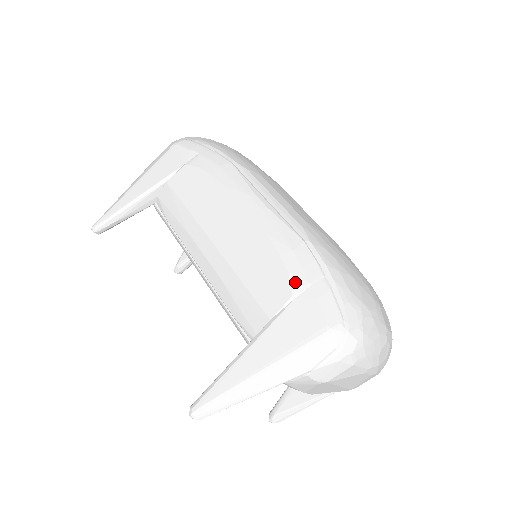
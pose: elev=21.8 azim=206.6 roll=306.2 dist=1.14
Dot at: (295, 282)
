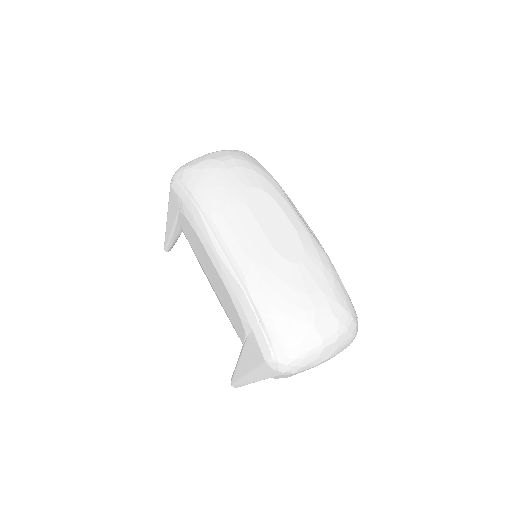
Dot at: (244, 325)
